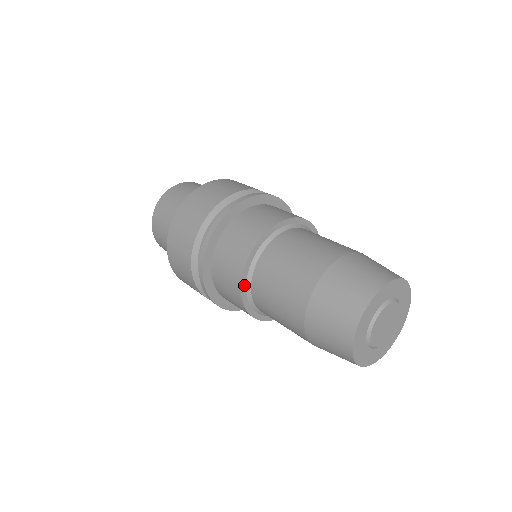
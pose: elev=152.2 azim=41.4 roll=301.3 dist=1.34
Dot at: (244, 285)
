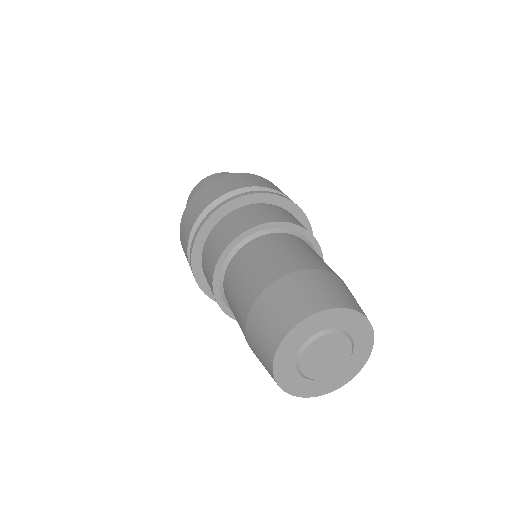
Dot at: (217, 292)
